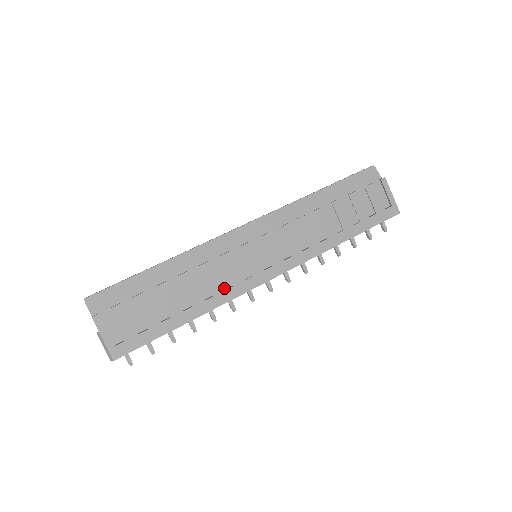
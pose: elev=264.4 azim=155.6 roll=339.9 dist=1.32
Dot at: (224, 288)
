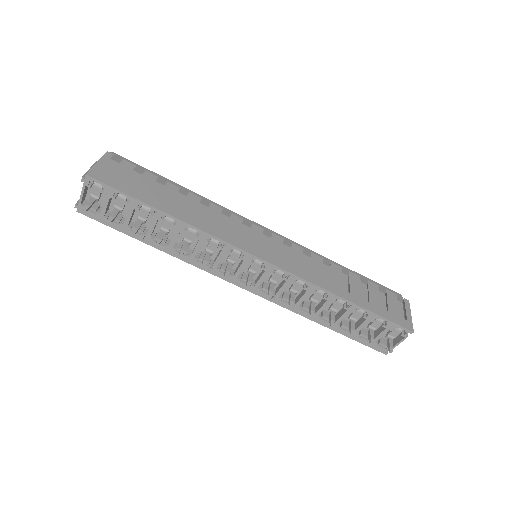
Dot at: occluded
